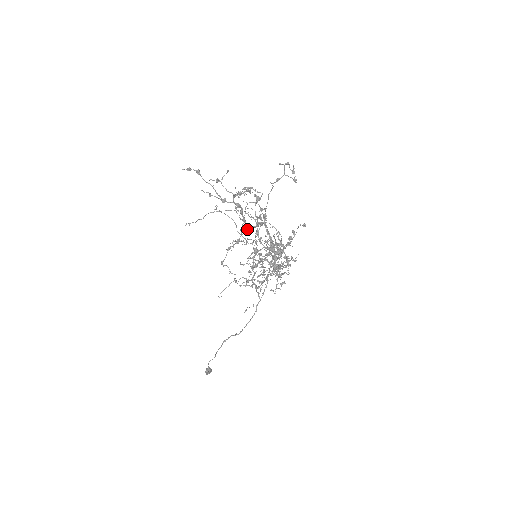
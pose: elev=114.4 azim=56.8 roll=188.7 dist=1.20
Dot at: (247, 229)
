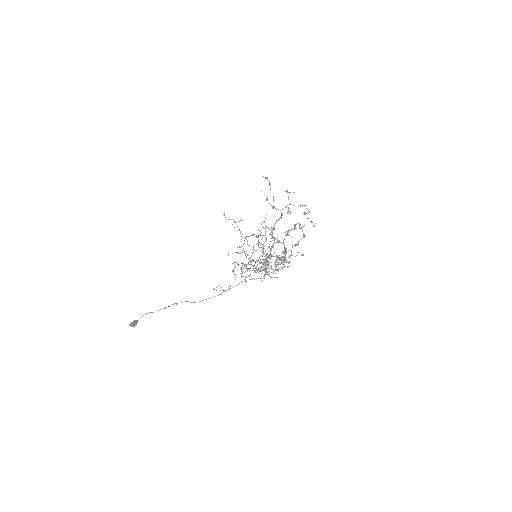
Dot at: occluded
